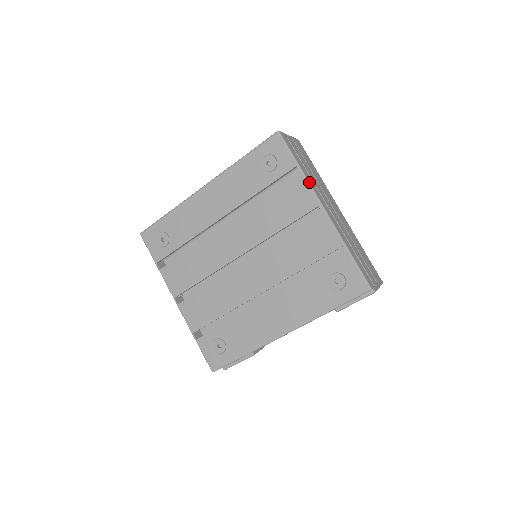
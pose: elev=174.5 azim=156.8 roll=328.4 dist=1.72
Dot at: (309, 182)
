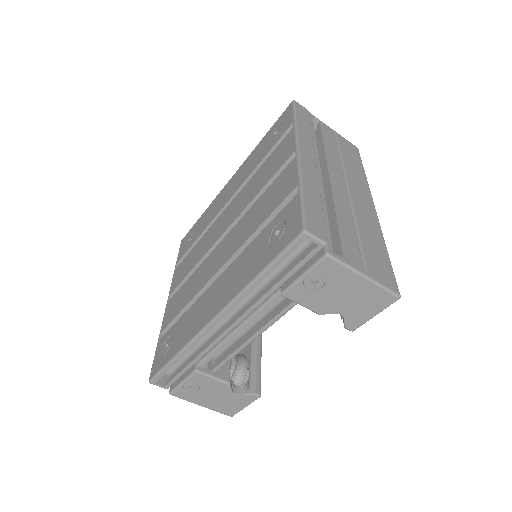
Dot at: (297, 133)
